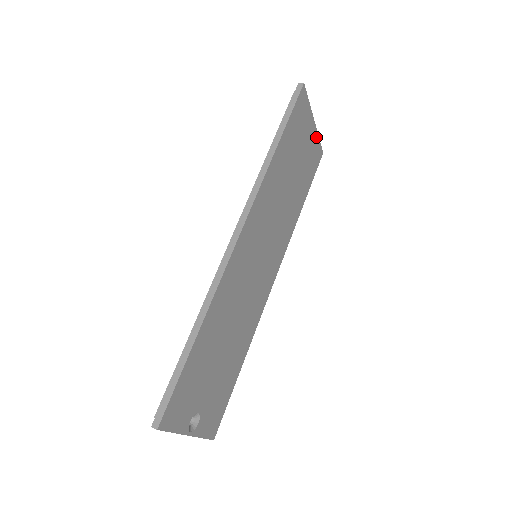
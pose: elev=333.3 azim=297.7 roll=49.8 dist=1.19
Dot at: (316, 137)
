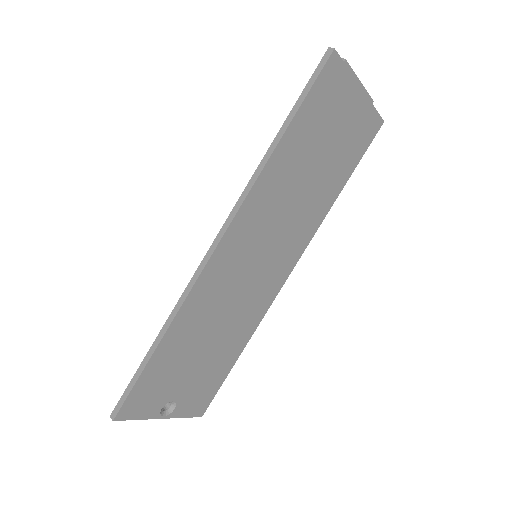
Dot at: (367, 107)
